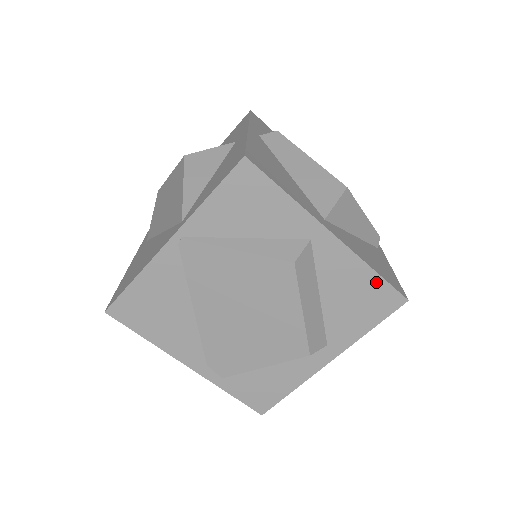
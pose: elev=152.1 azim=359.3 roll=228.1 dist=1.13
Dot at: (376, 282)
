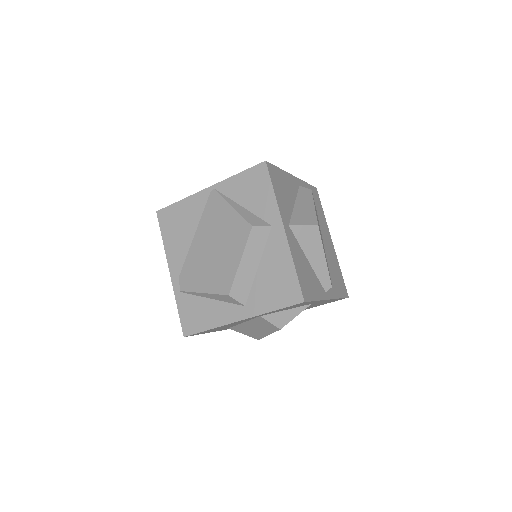
Dot at: (292, 276)
